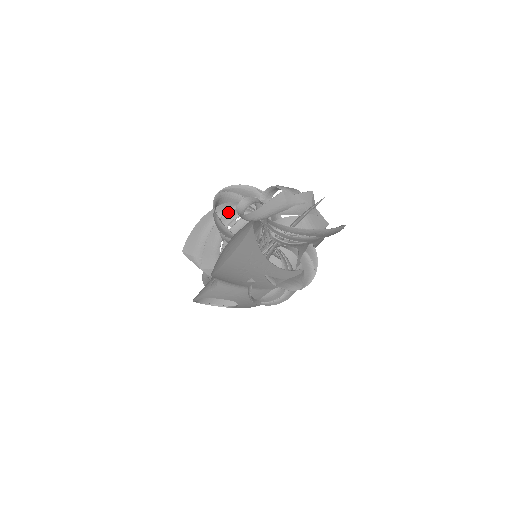
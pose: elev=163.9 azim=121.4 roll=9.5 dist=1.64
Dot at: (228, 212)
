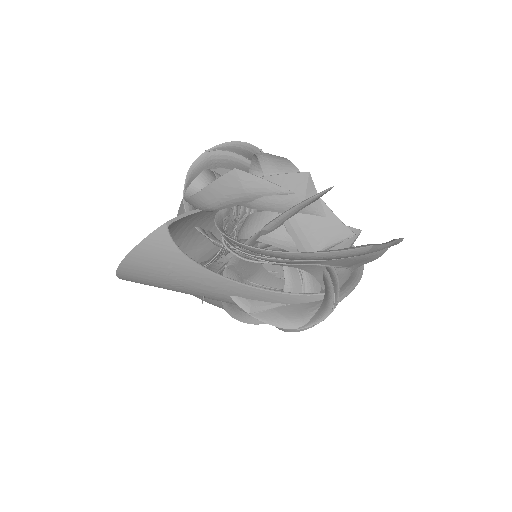
Dot at: occluded
